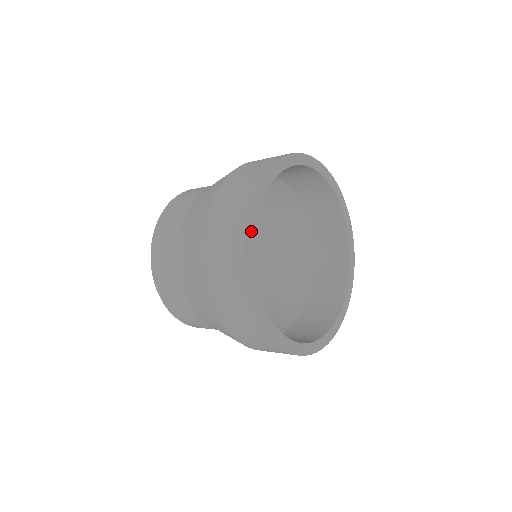
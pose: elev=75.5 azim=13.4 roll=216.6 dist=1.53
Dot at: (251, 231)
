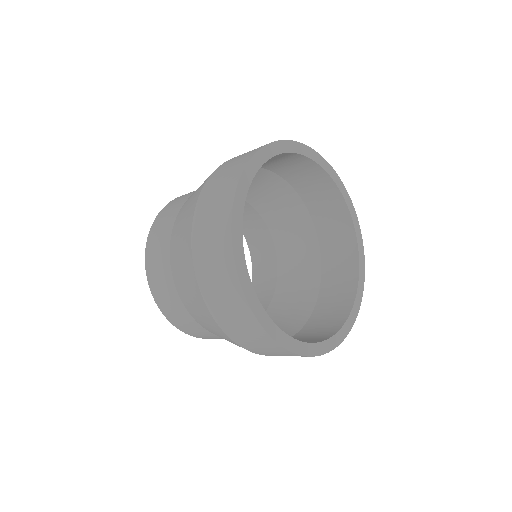
Dot at: (238, 222)
